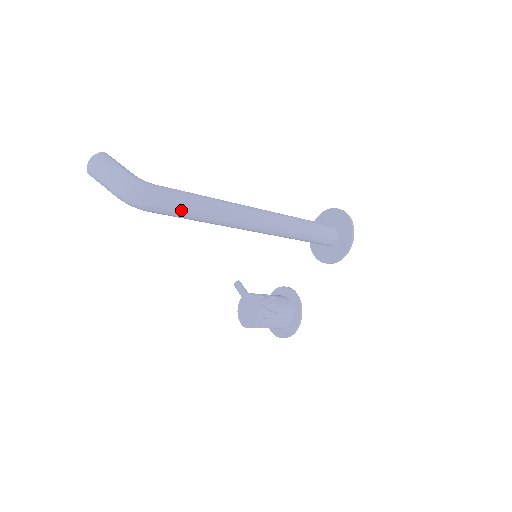
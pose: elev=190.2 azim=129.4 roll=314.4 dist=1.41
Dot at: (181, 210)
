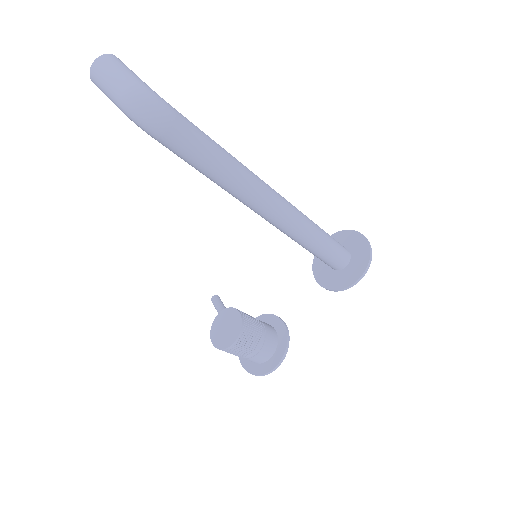
Dot at: (196, 150)
